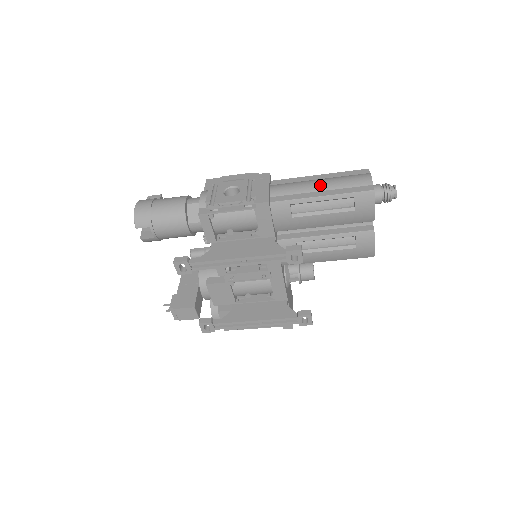
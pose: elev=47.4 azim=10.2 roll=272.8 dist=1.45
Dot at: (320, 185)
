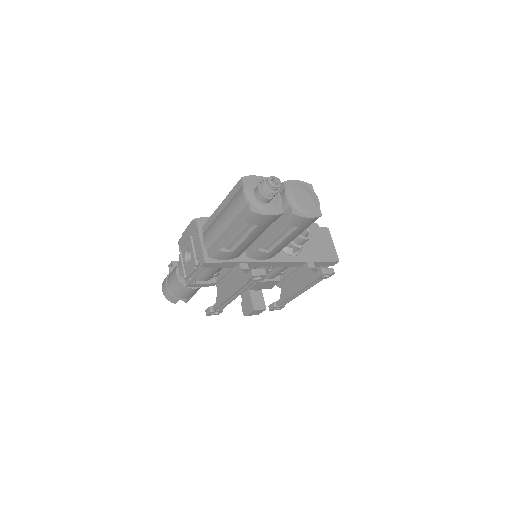
Dot at: (222, 223)
